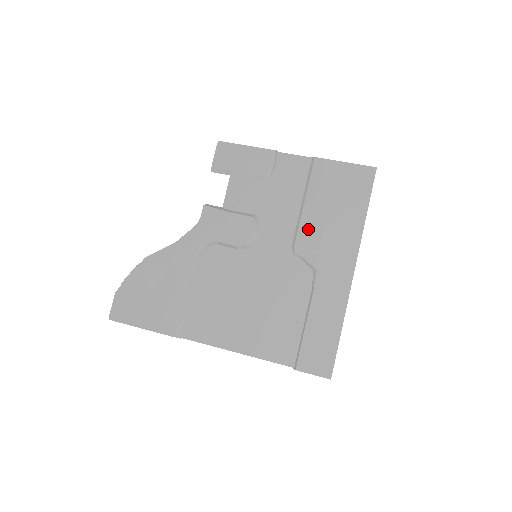
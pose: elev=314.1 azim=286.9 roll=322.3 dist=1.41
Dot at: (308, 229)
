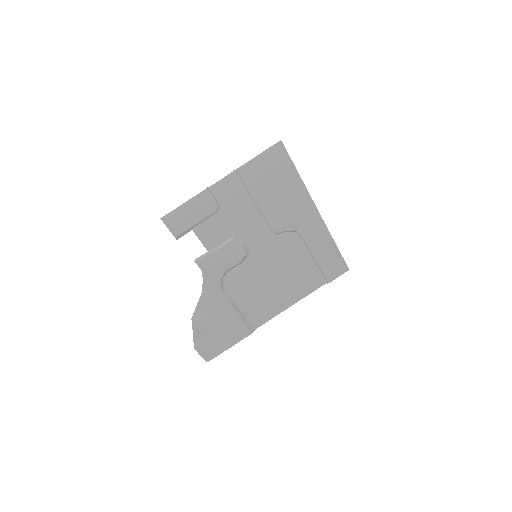
Dot at: (272, 214)
